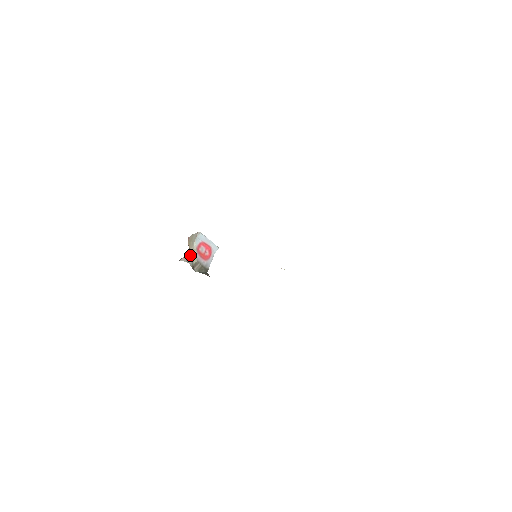
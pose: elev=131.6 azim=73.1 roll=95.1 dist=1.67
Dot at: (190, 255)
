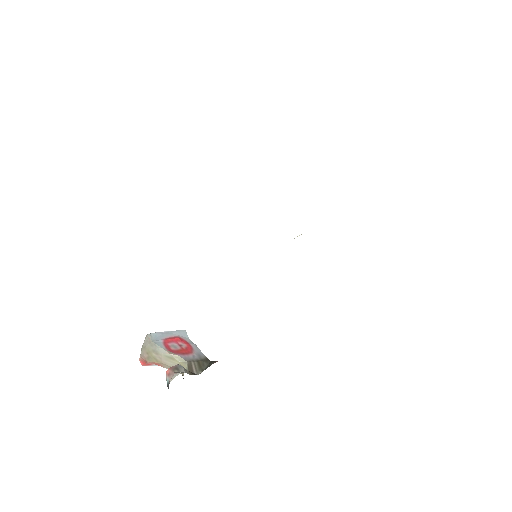
Dot at: occluded
